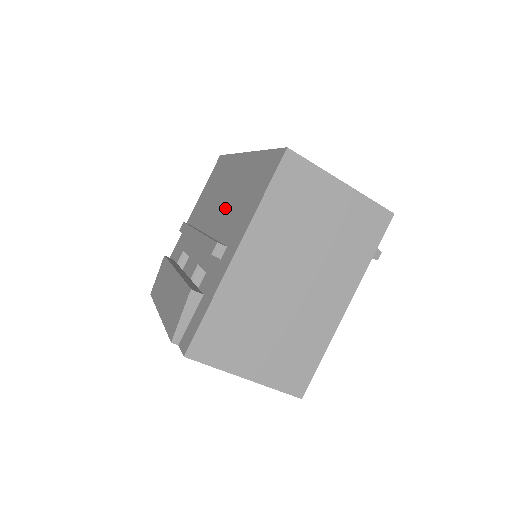
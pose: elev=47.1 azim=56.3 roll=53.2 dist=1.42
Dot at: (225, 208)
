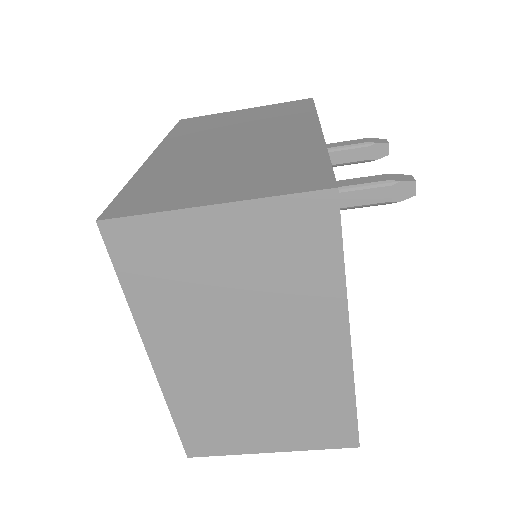
Dot at: occluded
